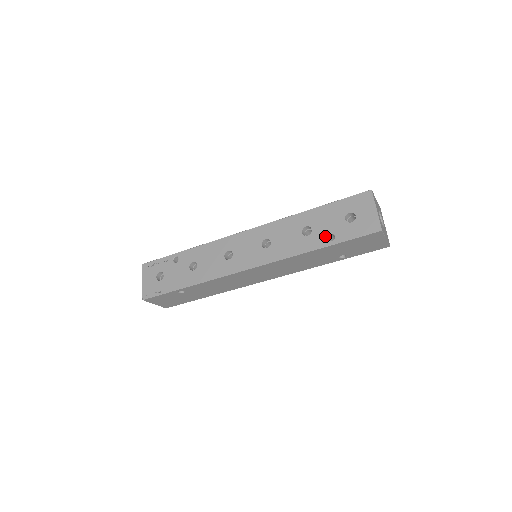
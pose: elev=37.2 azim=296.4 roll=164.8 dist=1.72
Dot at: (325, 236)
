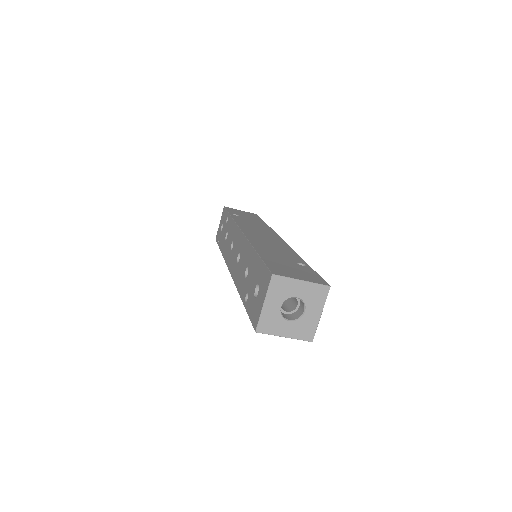
Dot at: (246, 292)
